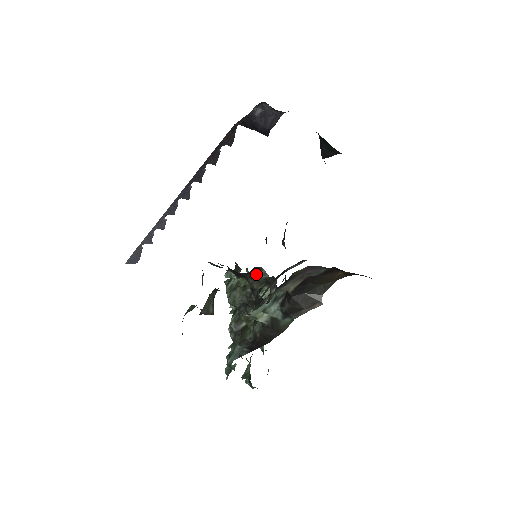
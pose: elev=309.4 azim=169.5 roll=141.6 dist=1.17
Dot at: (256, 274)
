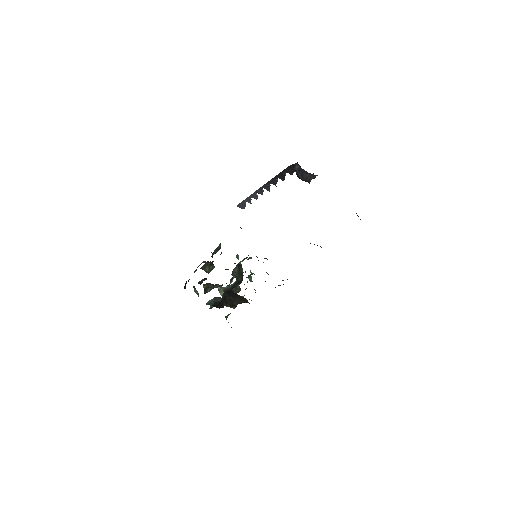
Dot at: (240, 267)
